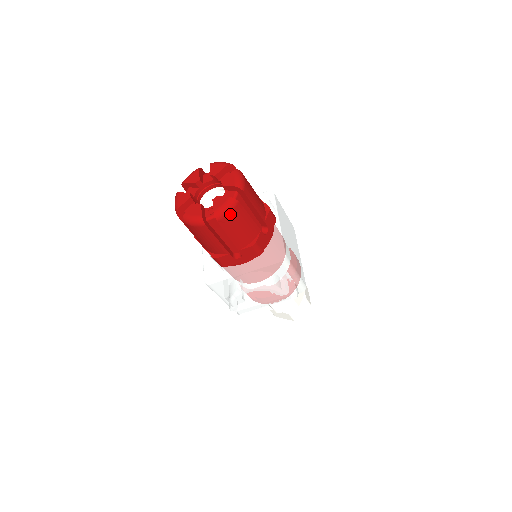
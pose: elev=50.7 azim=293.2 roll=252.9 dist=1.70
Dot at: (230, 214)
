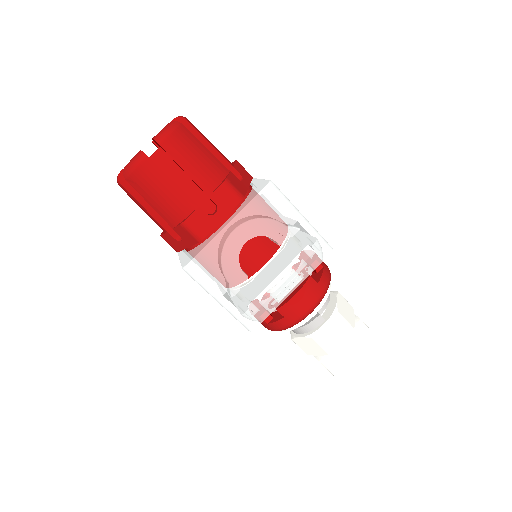
Dot at: (174, 135)
